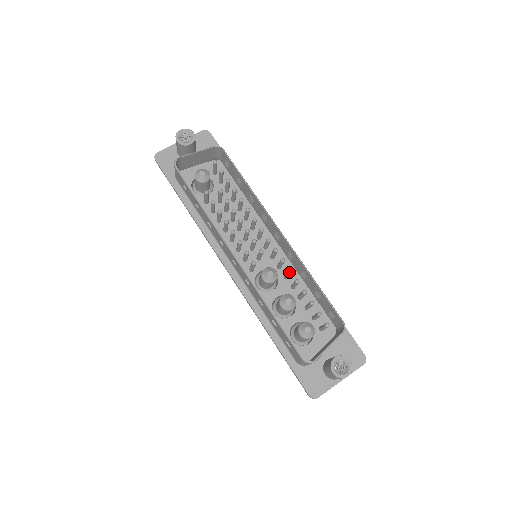
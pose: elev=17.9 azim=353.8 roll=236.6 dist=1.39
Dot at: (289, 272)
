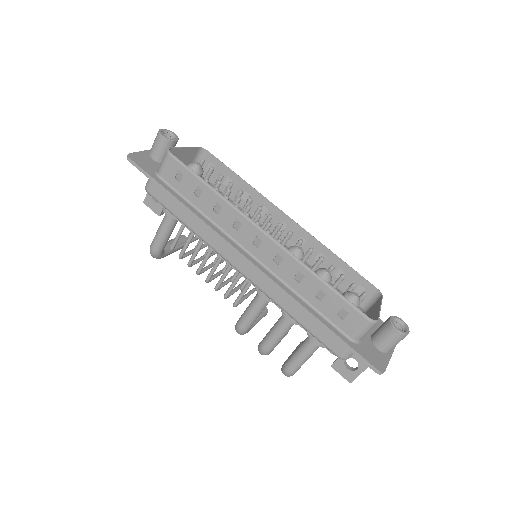
Dot at: (312, 250)
